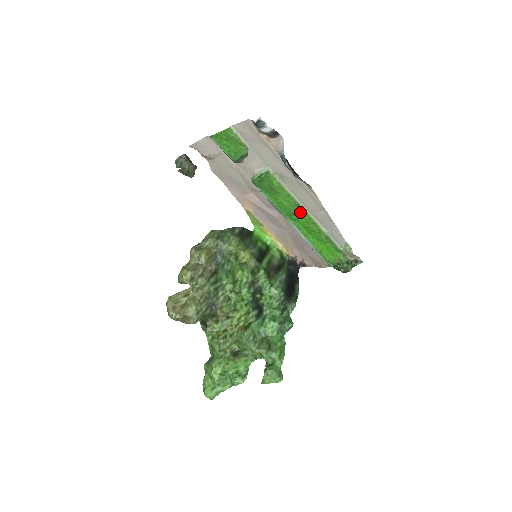
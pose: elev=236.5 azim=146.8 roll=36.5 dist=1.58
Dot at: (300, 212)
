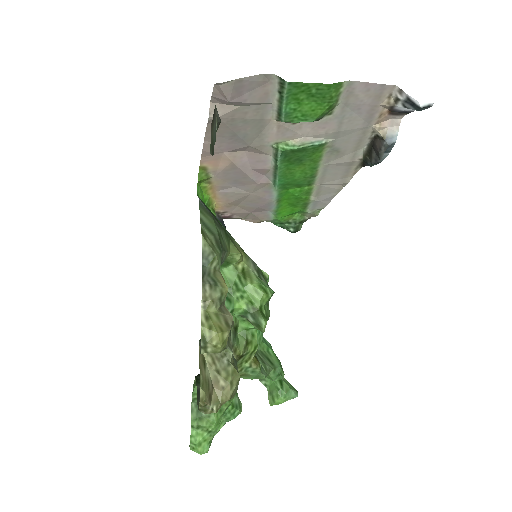
Dot at: (305, 183)
